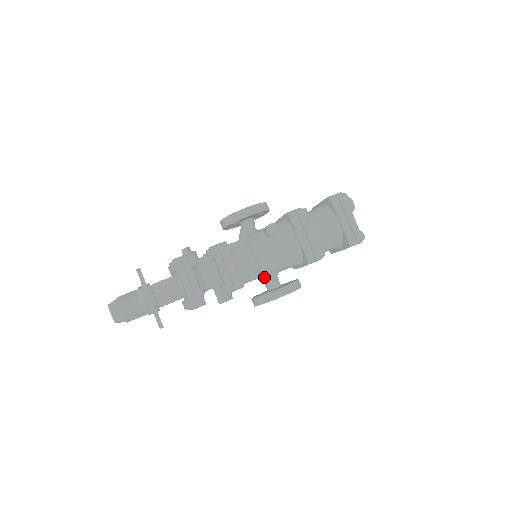
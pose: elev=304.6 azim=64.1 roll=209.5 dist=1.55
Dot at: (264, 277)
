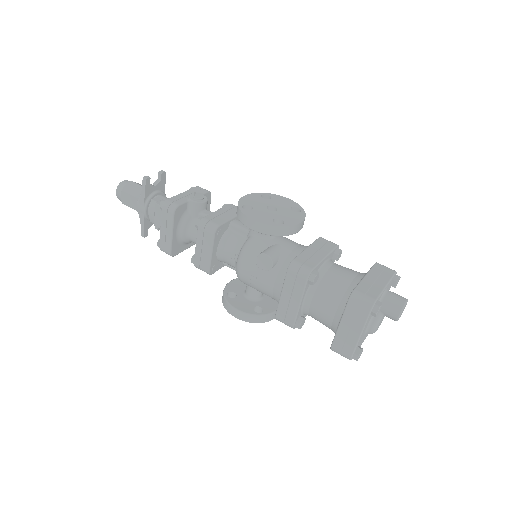
Dot at: occluded
